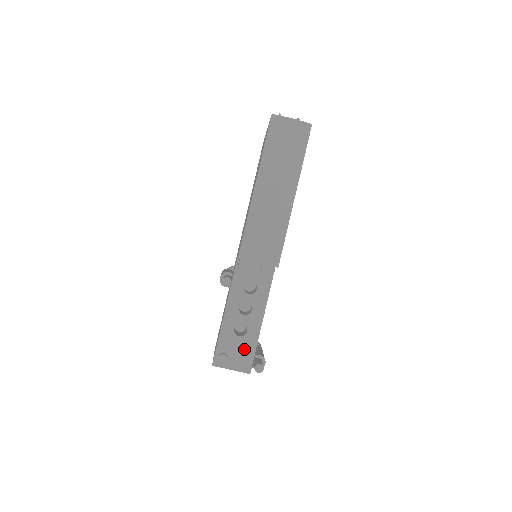
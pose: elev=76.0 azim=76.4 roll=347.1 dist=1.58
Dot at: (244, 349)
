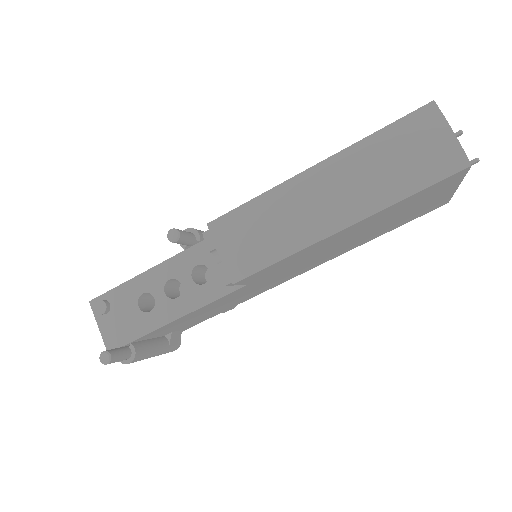
Dot at: (129, 324)
